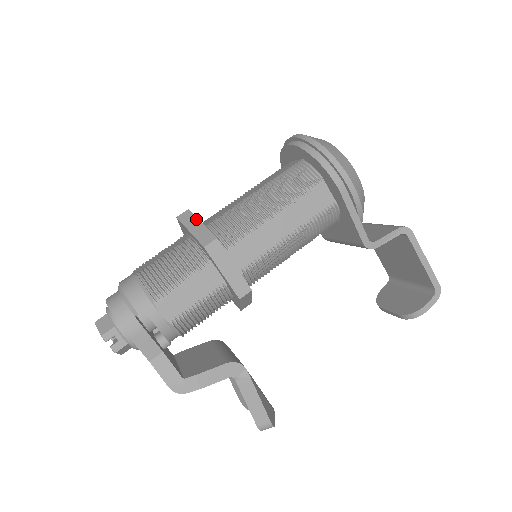
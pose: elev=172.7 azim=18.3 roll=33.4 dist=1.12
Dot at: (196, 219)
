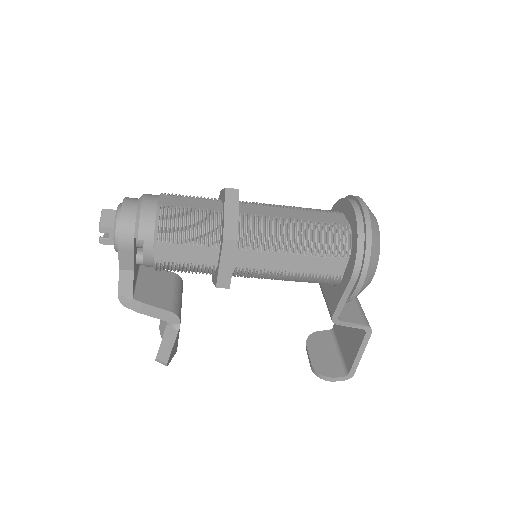
Dot at: (237, 206)
